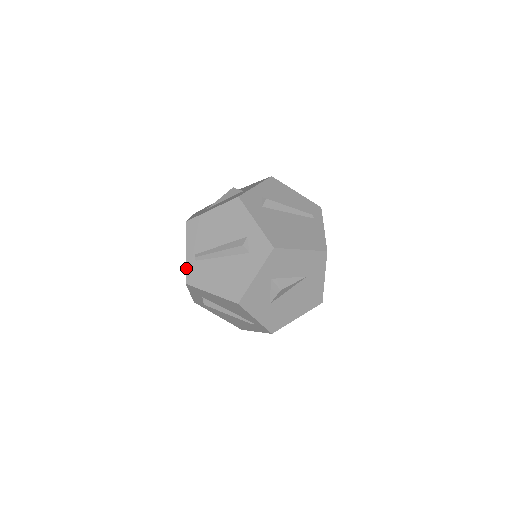
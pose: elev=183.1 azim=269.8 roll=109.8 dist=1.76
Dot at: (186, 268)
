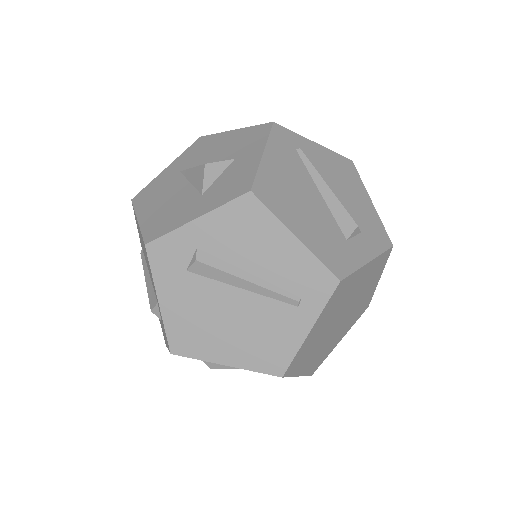
Dot at: occluded
